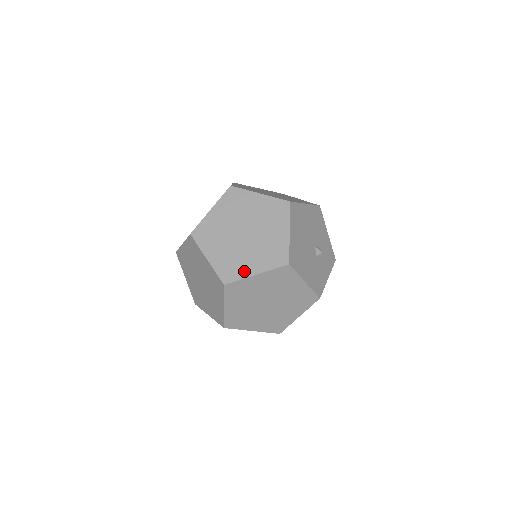
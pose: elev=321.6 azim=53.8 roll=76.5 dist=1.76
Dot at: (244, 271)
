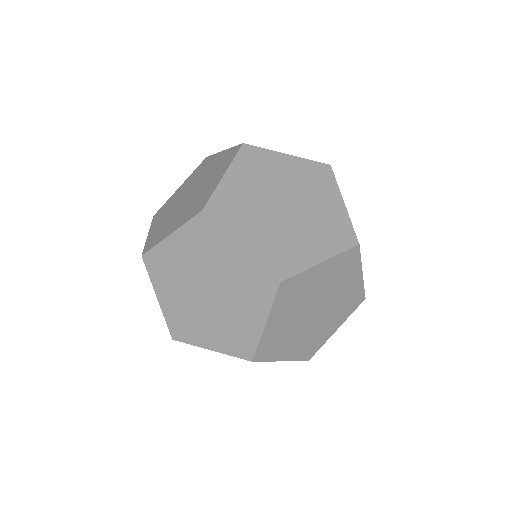
Dot at: (303, 259)
